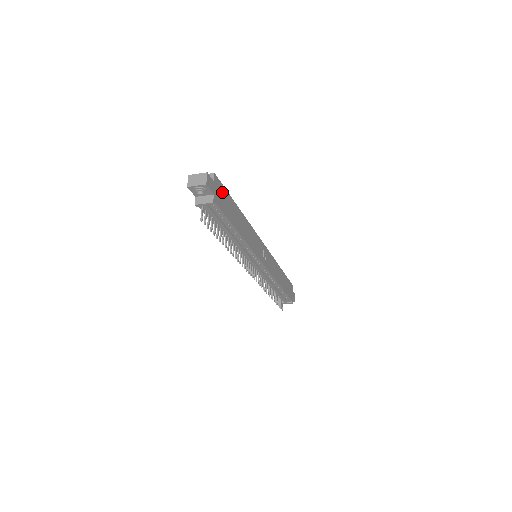
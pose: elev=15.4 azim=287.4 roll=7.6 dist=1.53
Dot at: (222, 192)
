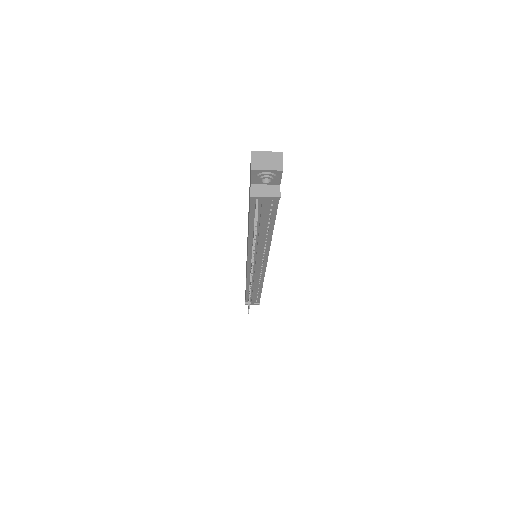
Dot at: occluded
